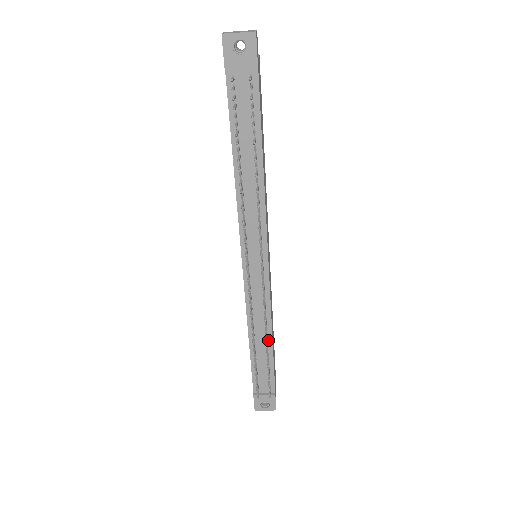
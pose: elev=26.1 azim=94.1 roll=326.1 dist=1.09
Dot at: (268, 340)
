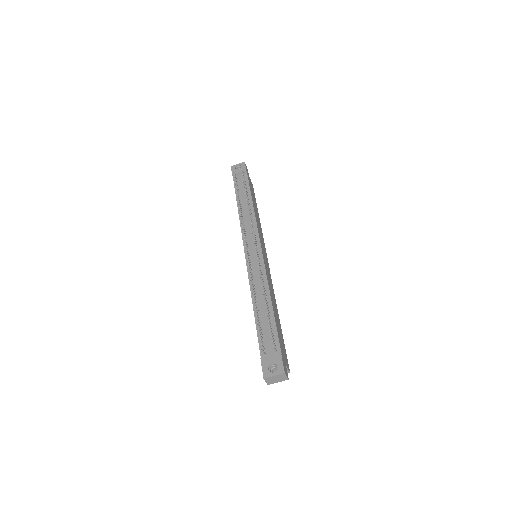
Dot at: (268, 301)
